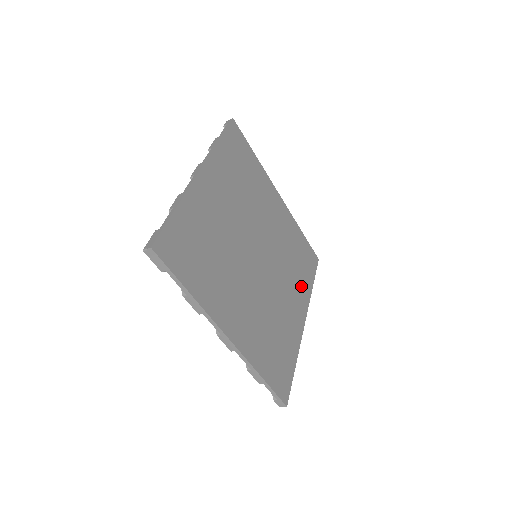
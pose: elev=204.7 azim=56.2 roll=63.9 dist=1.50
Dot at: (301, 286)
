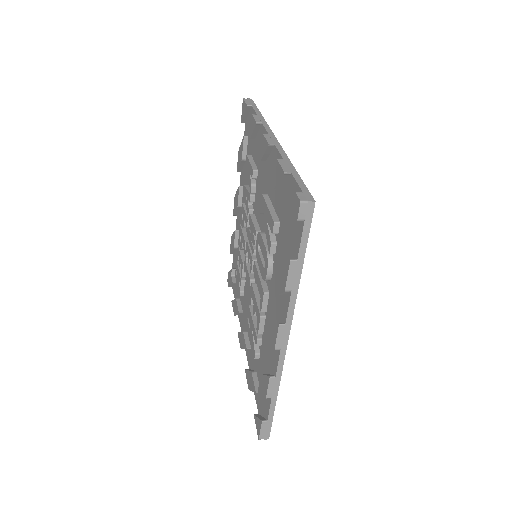
Dot at: occluded
